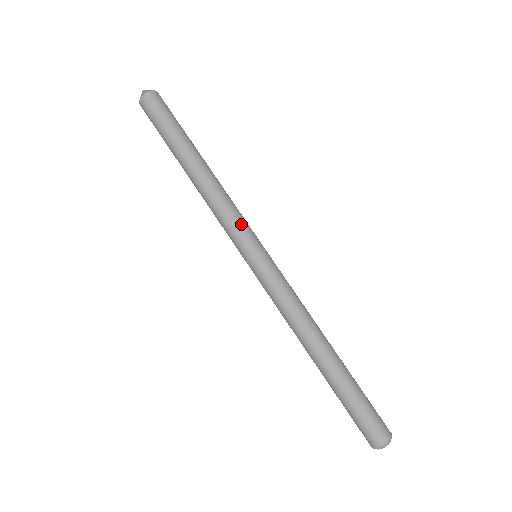
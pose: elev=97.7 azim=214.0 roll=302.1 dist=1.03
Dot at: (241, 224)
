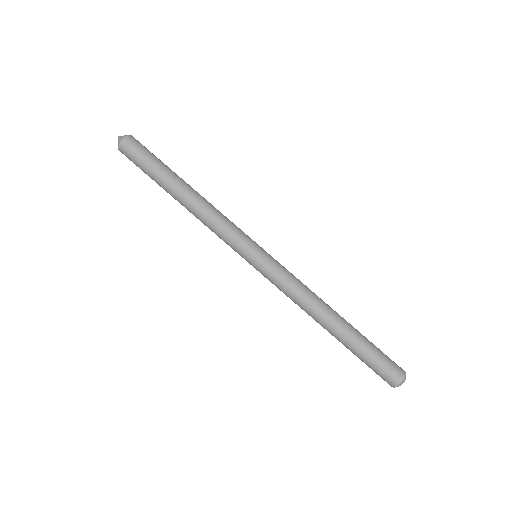
Dot at: (236, 233)
